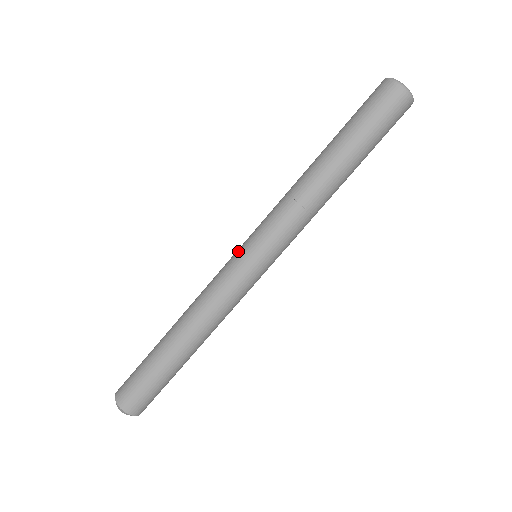
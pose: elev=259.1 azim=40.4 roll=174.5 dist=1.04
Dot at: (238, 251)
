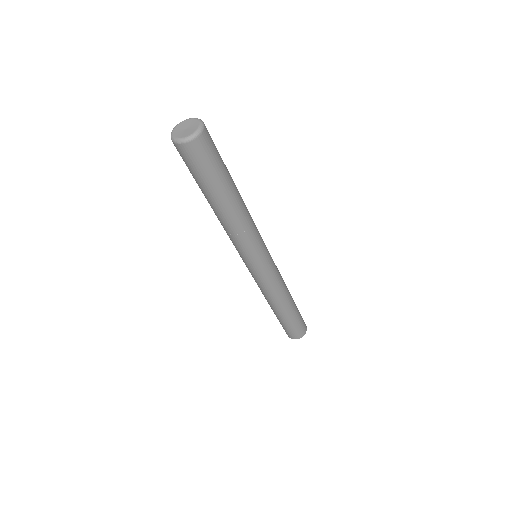
Dot at: (252, 270)
